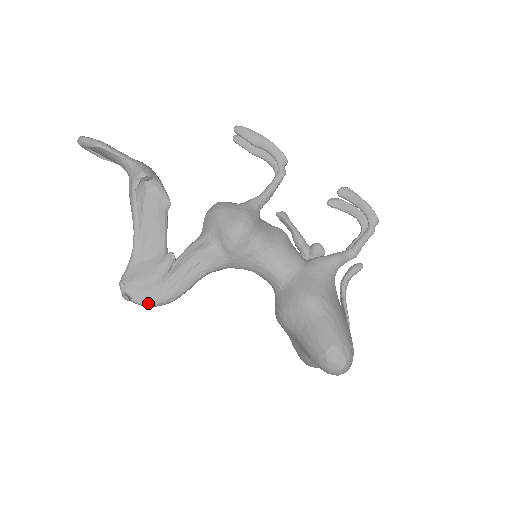
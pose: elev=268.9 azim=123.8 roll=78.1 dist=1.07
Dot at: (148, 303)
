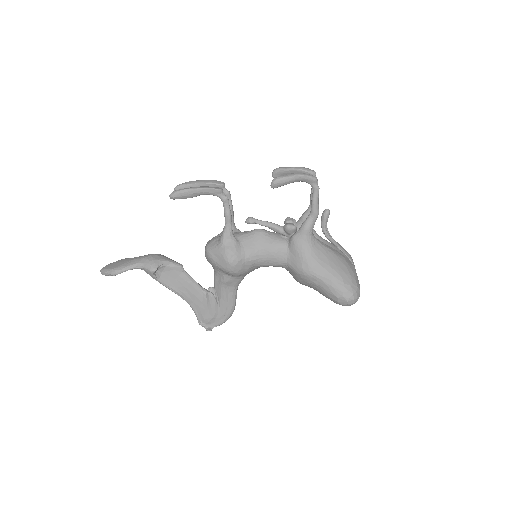
Dot at: (222, 323)
